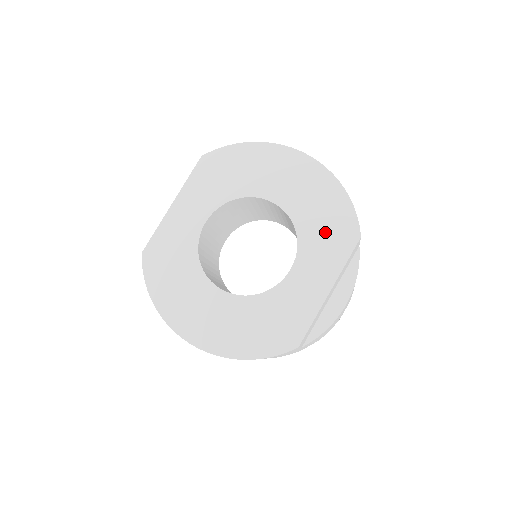
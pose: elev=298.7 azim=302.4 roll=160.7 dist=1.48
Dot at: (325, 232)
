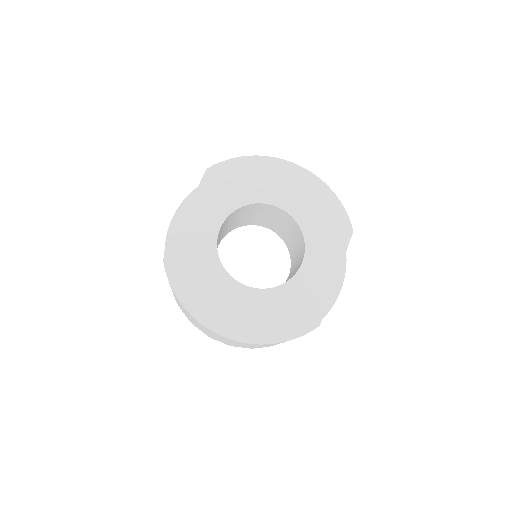
Dot at: (325, 229)
